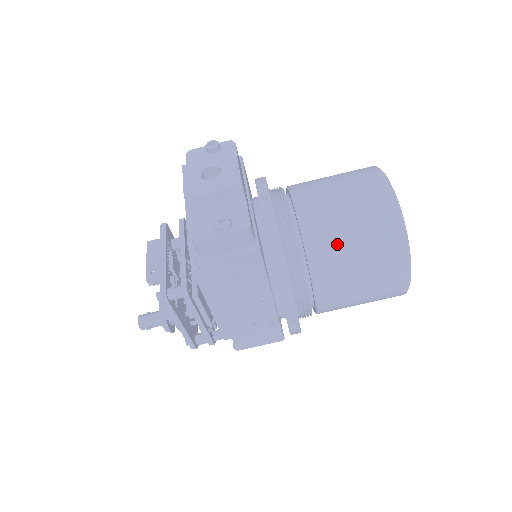
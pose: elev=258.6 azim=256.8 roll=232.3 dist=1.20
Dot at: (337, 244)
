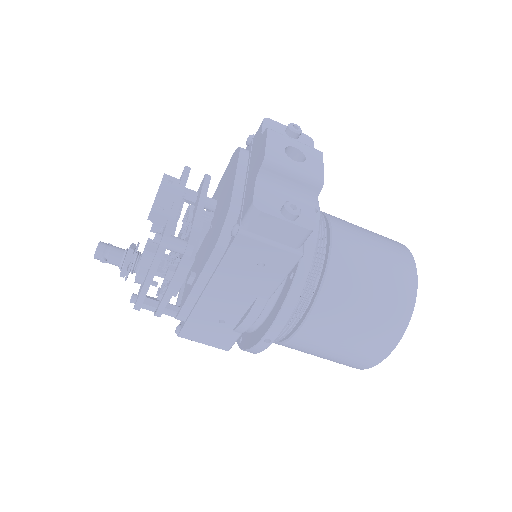
Dot at: (352, 293)
